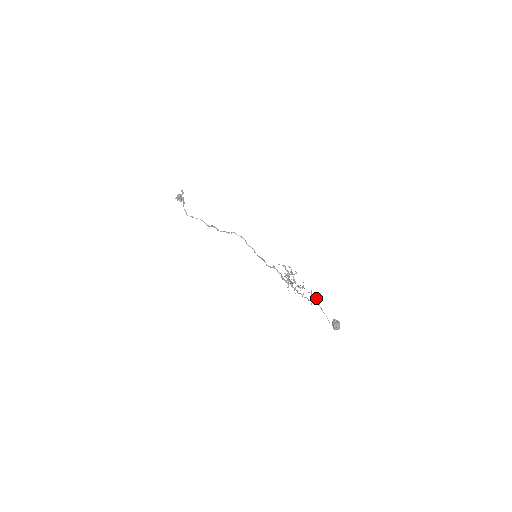
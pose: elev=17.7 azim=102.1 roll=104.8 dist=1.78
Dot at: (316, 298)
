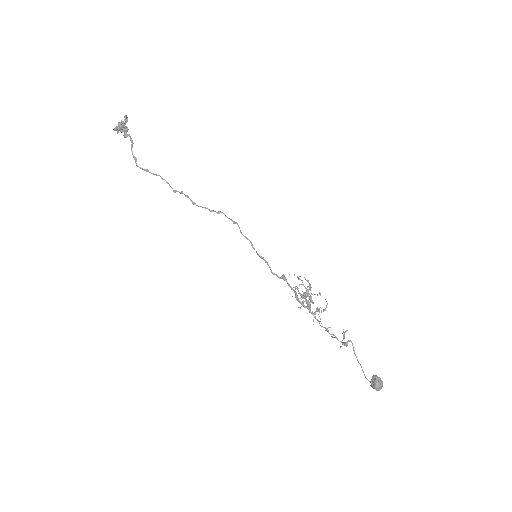
Dot at: (351, 341)
